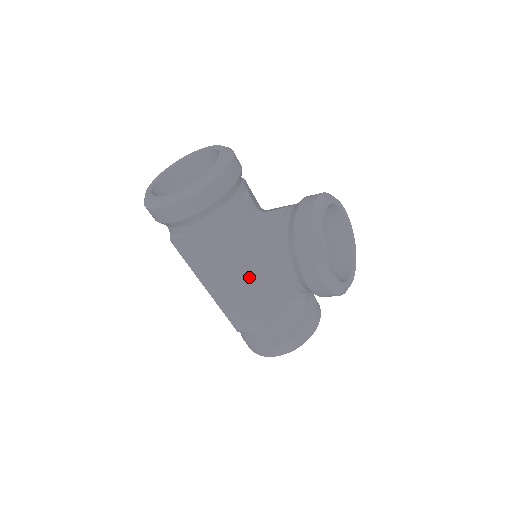
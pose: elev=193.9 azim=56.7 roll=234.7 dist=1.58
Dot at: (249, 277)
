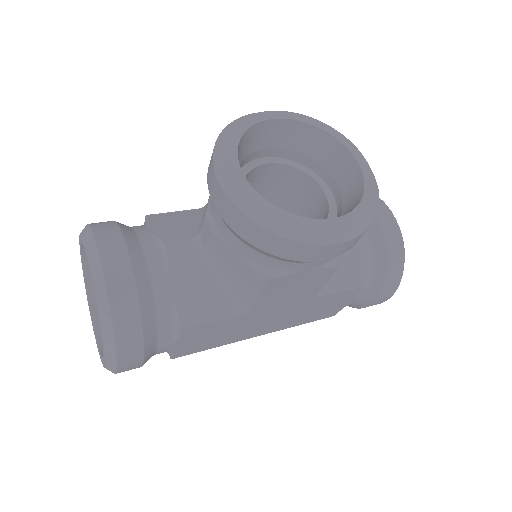
Dot at: (272, 303)
